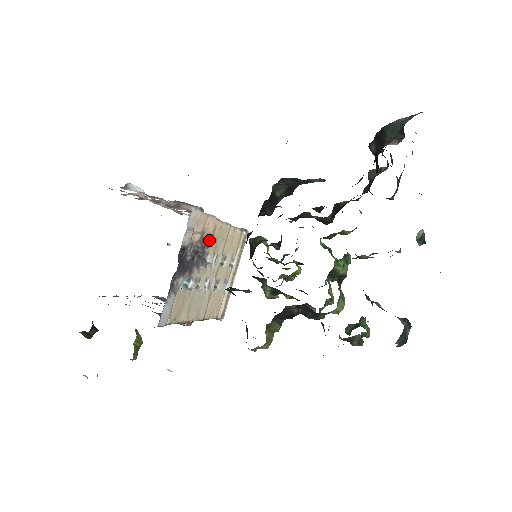
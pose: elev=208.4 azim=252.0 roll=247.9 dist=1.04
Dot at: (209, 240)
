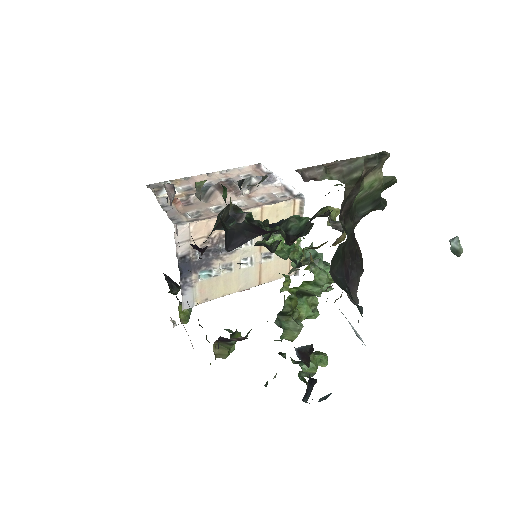
Dot at: occluded
